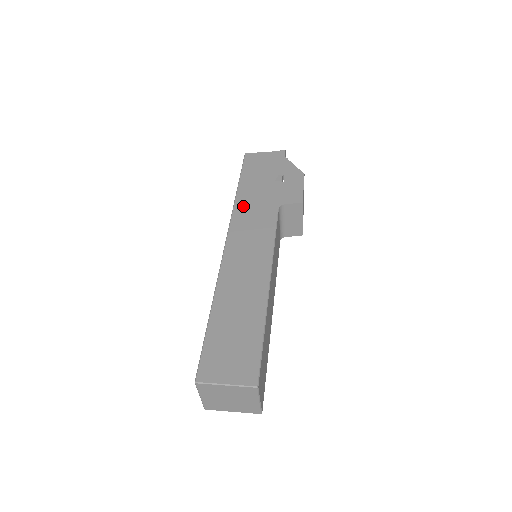
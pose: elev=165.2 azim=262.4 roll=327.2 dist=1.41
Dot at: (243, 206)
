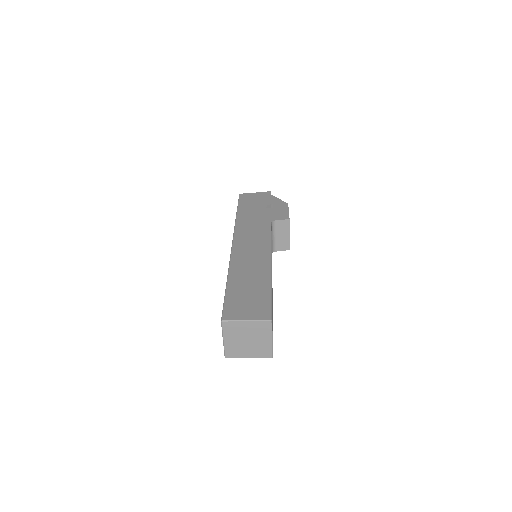
Dot at: (243, 222)
